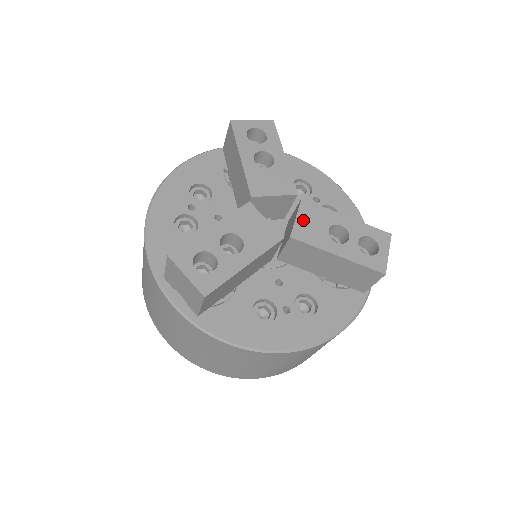
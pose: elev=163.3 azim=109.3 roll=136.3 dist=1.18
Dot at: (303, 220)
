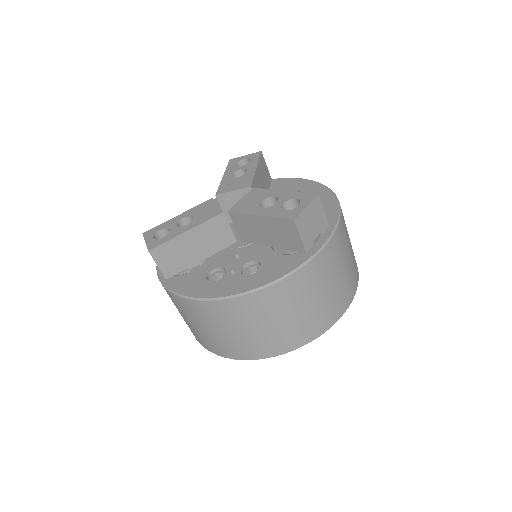
Dot at: (245, 200)
